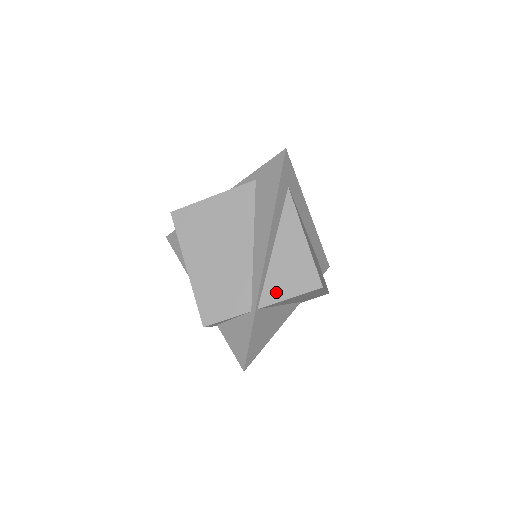
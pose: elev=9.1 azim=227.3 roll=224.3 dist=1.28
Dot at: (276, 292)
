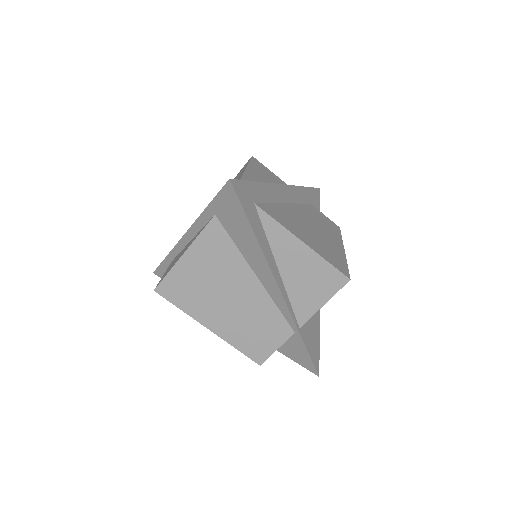
Dot at: (307, 306)
